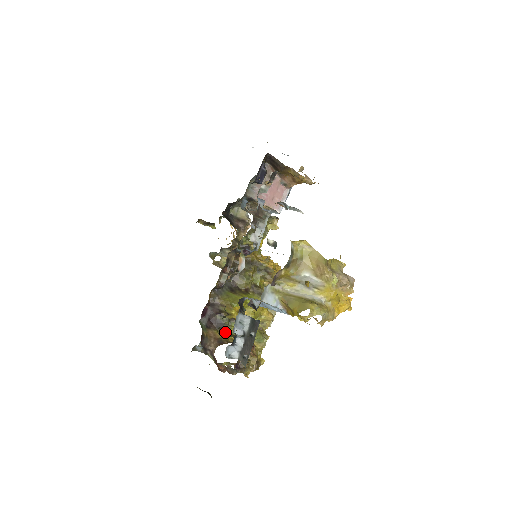
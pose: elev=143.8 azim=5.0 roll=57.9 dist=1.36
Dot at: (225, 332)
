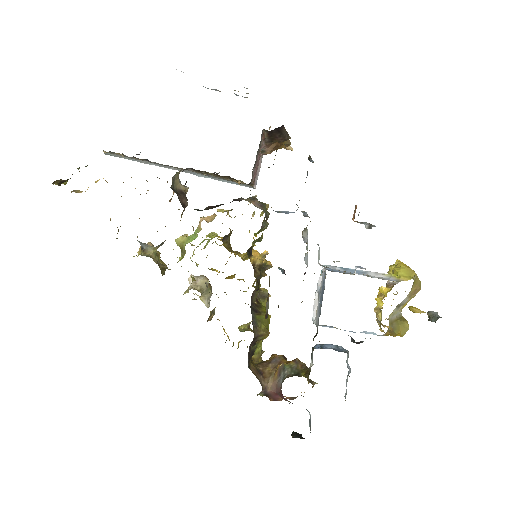
Dot at: occluded
